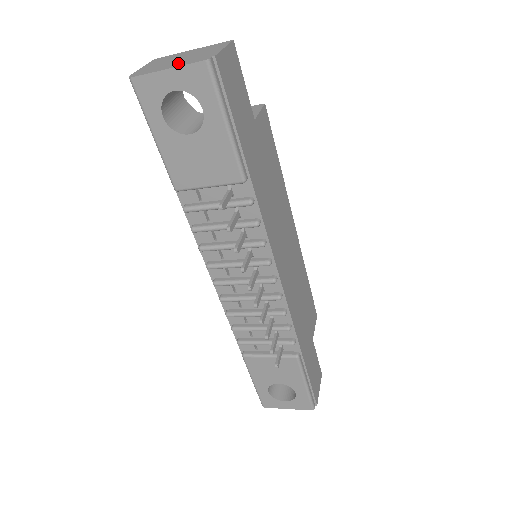
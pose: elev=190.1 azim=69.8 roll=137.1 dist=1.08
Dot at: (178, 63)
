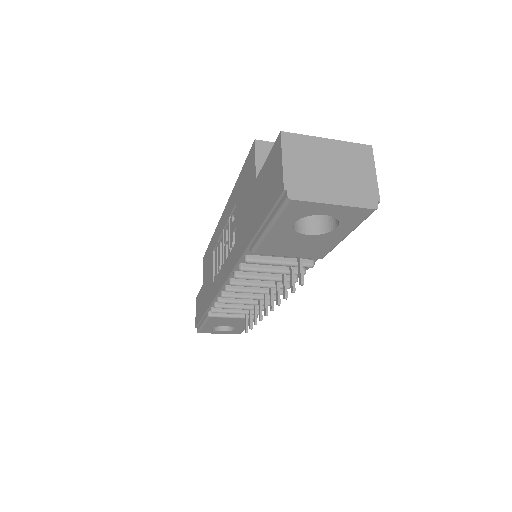
Dot at: (340, 192)
